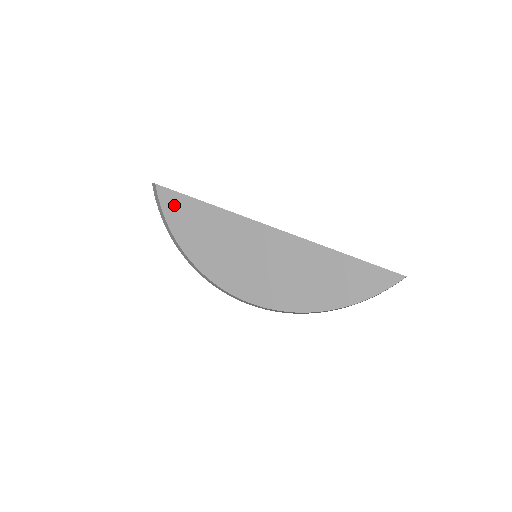
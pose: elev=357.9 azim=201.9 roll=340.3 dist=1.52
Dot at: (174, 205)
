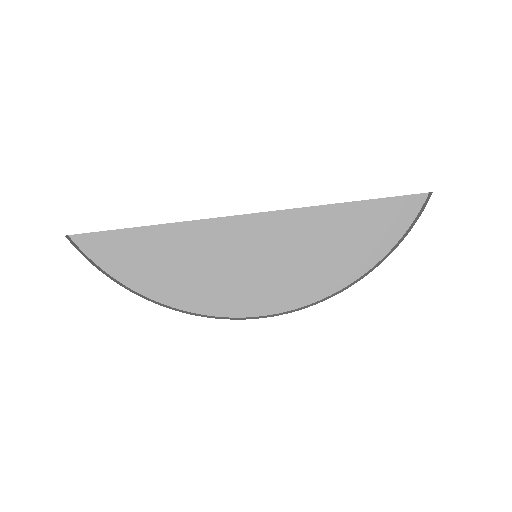
Dot at: (111, 250)
